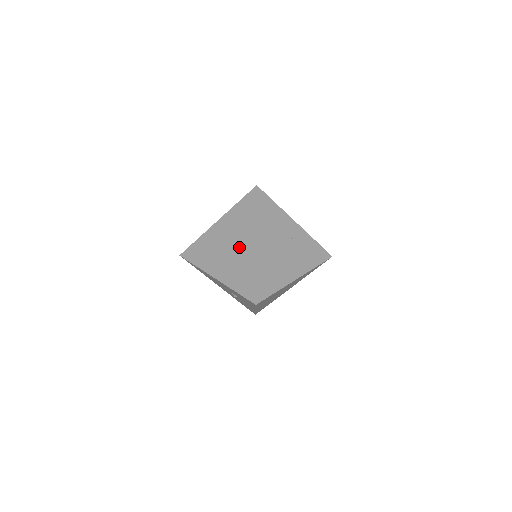
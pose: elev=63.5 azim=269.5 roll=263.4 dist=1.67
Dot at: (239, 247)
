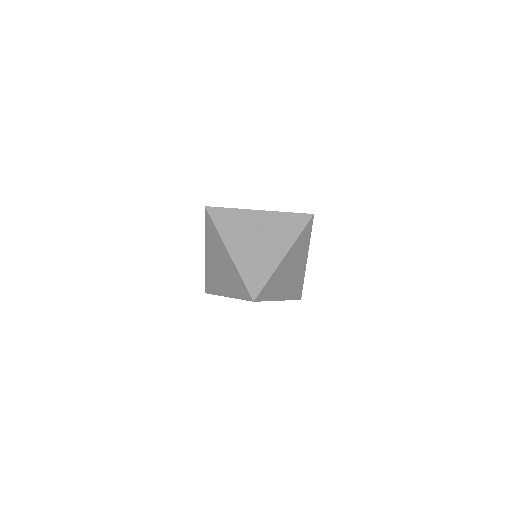
Dot at: (223, 262)
